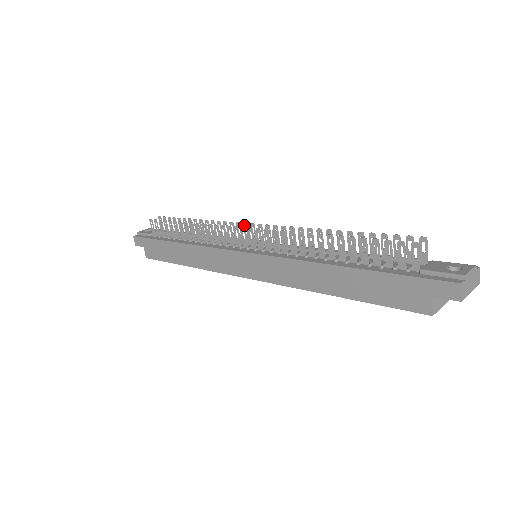
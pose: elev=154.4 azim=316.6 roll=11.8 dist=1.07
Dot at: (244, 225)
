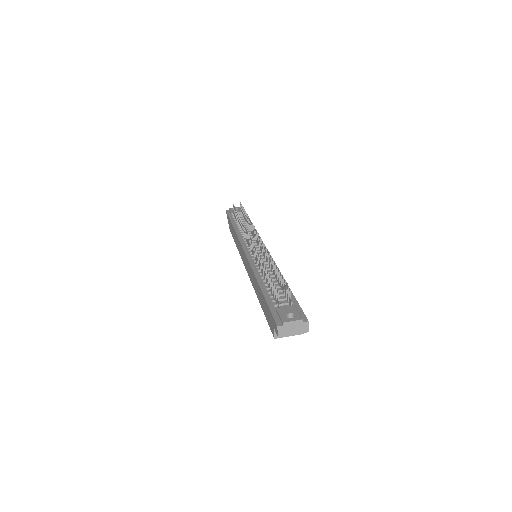
Dot at: (256, 232)
